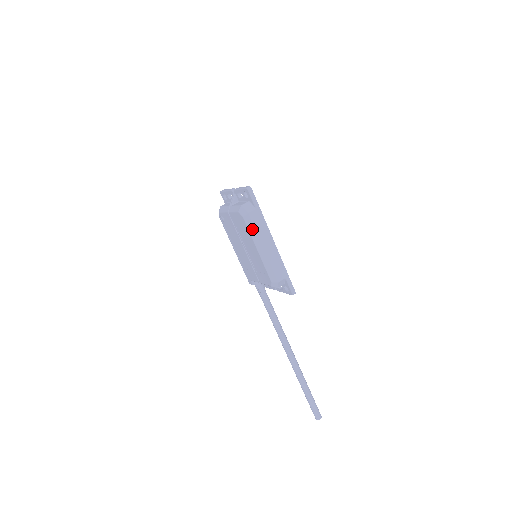
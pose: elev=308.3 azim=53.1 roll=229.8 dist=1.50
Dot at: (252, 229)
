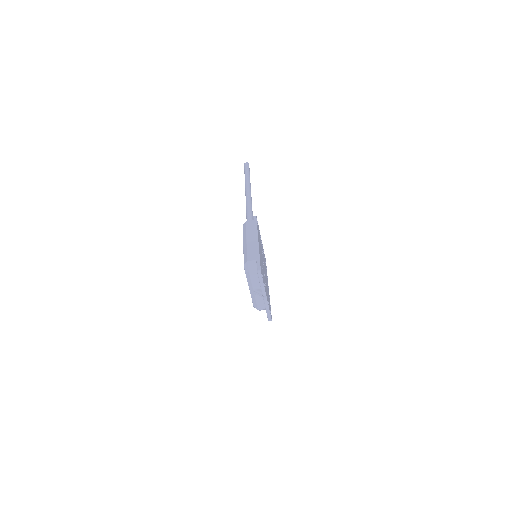
Dot at: occluded
